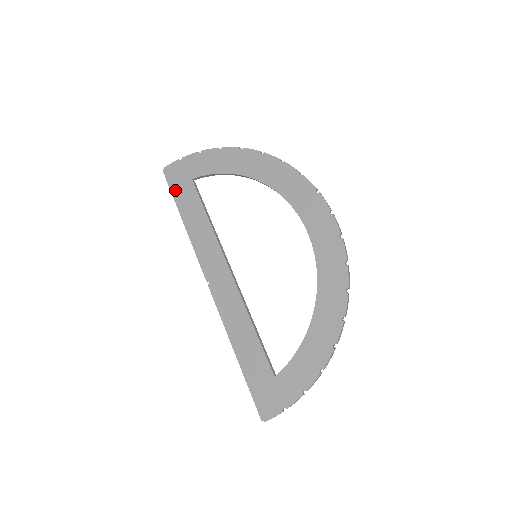
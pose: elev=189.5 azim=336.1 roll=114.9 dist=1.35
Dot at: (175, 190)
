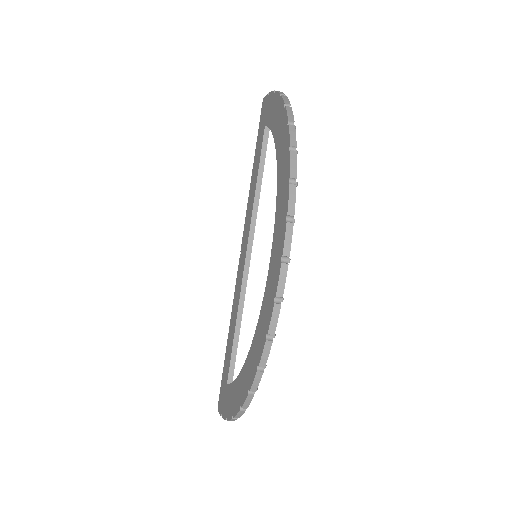
Dot at: (259, 132)
